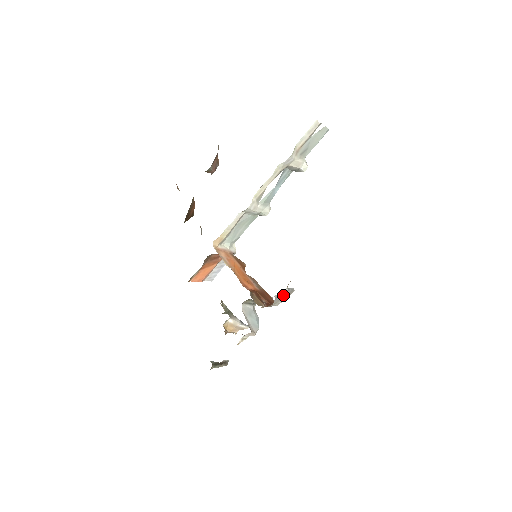
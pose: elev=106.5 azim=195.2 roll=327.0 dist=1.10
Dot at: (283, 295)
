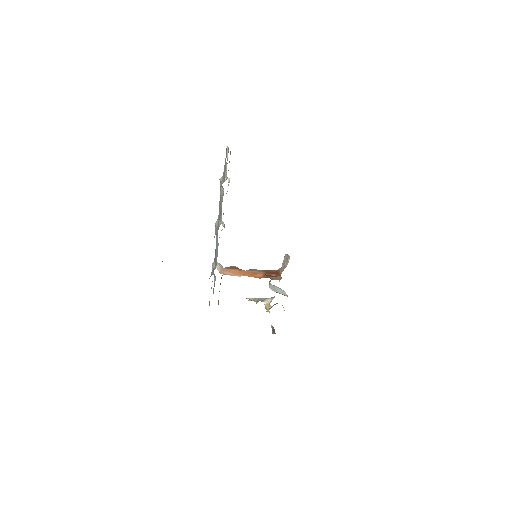
Dot at: (285, 263)
